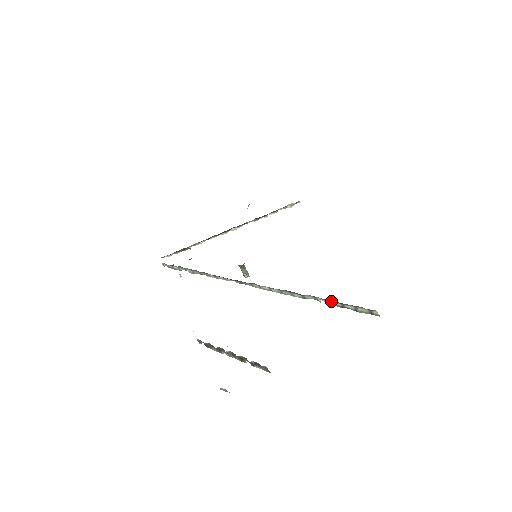
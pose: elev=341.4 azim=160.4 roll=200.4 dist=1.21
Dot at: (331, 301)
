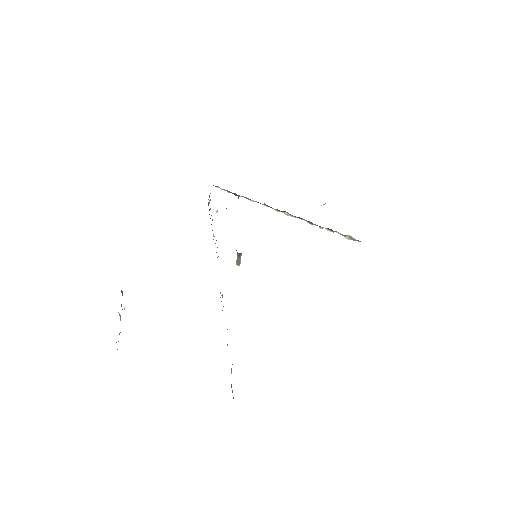
Dot at: occluded
